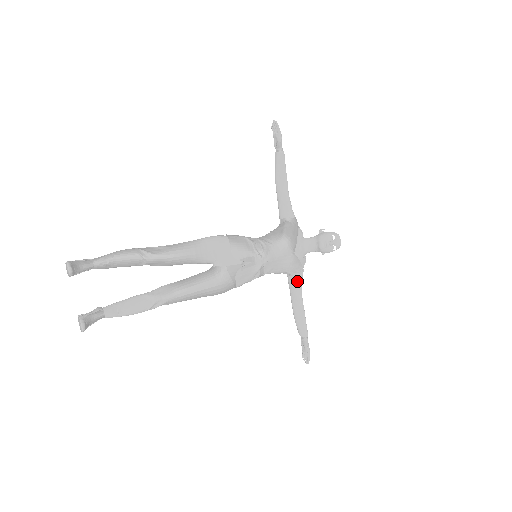
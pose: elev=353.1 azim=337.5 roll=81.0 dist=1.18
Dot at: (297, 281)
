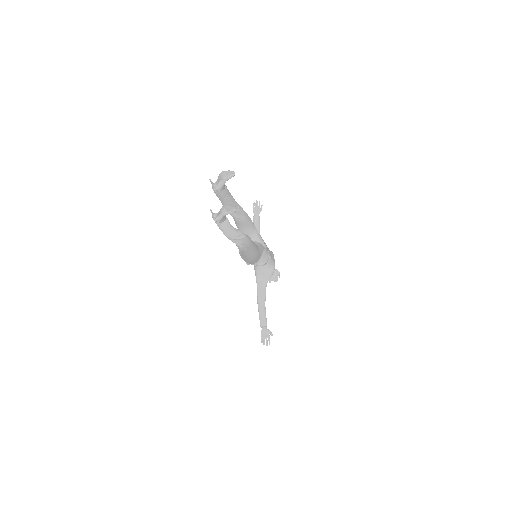
Dot at: (266, 286)
